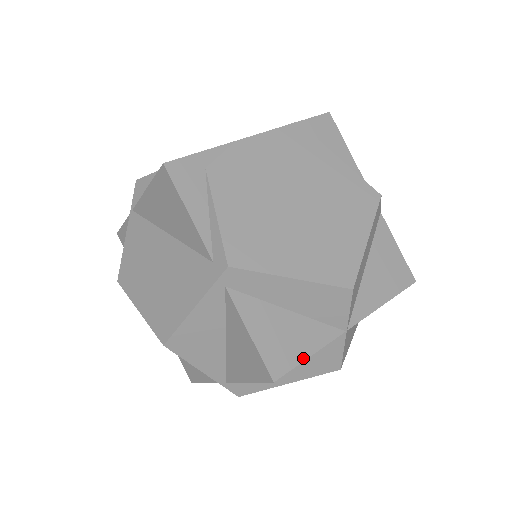
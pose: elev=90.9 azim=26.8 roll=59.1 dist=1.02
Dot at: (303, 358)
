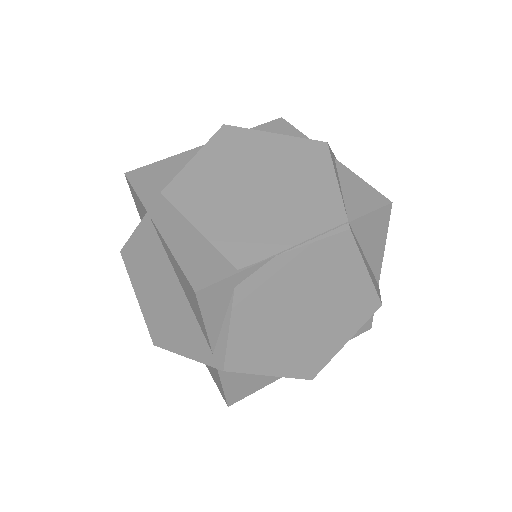
Dot at: (255, 391)
